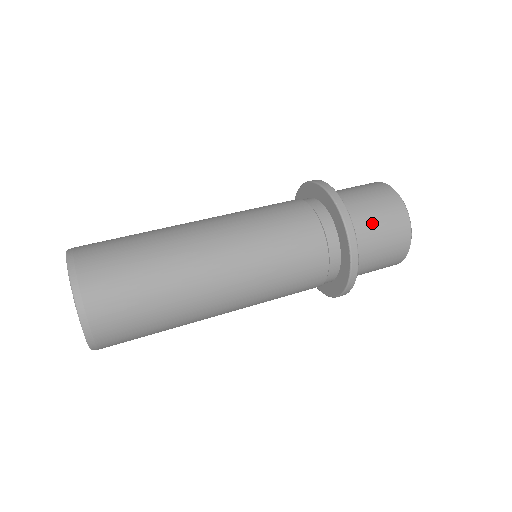
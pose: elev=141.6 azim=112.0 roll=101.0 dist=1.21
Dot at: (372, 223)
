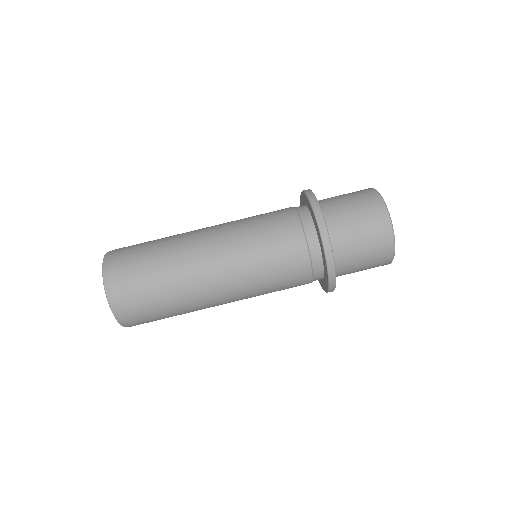
Dot at: (357, 267)
